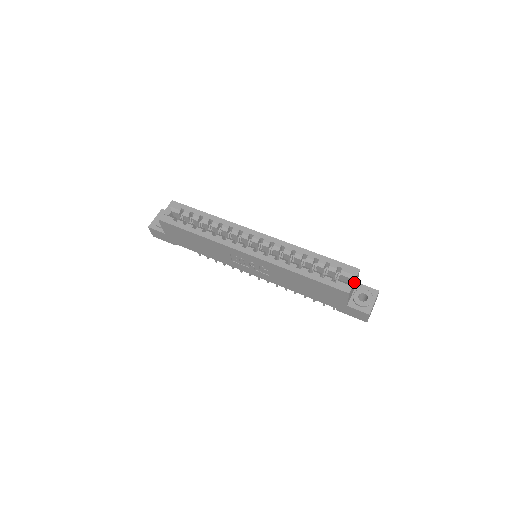
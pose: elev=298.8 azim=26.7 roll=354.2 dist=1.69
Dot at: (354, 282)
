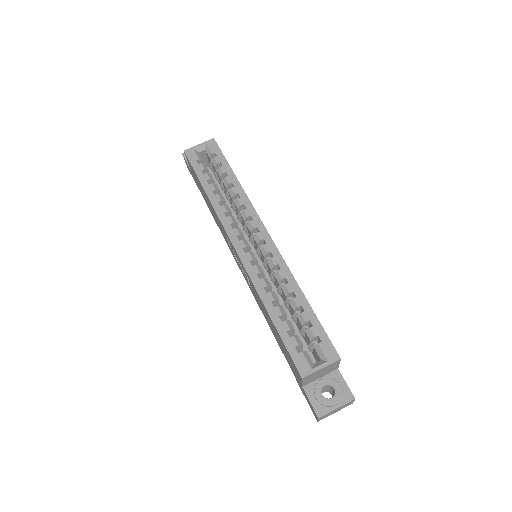
Dot at: (321, 369)
